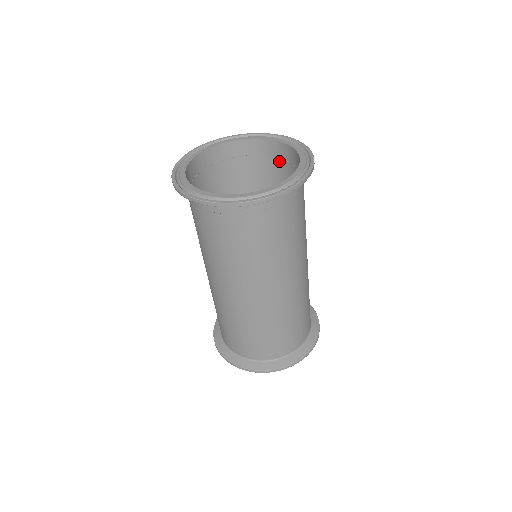
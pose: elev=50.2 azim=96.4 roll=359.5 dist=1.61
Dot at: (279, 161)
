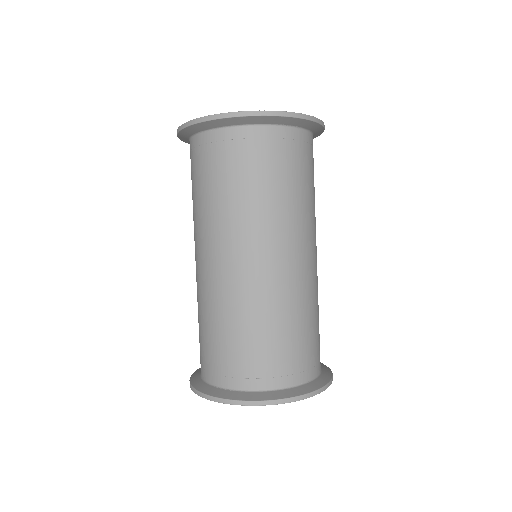
Dot at: occluded
